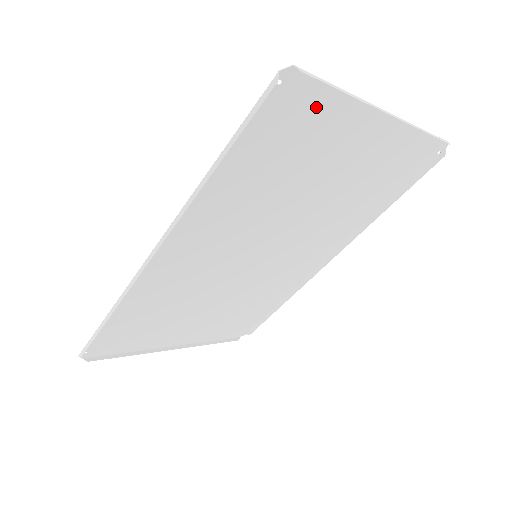
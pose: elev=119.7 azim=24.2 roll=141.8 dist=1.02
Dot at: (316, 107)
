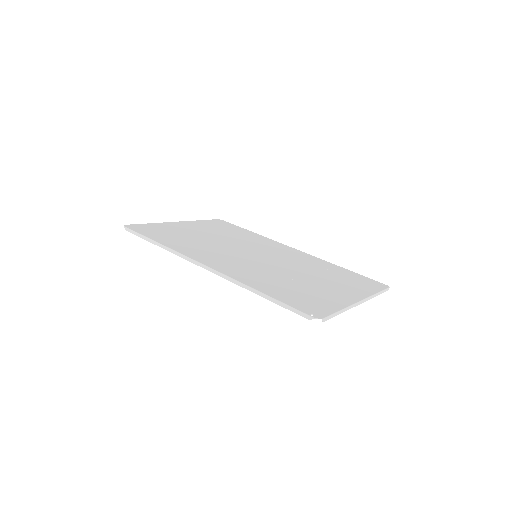
Dot at: (325, 306)
